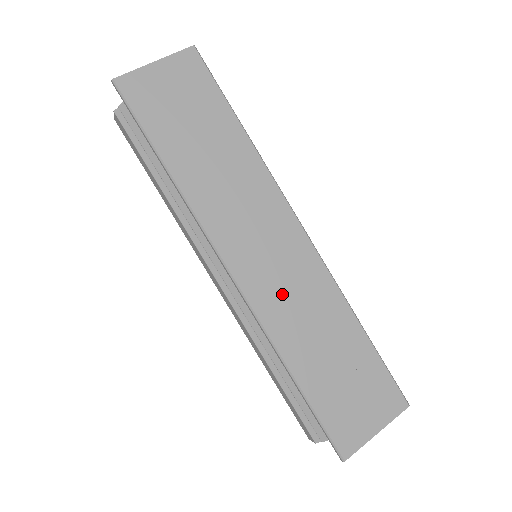
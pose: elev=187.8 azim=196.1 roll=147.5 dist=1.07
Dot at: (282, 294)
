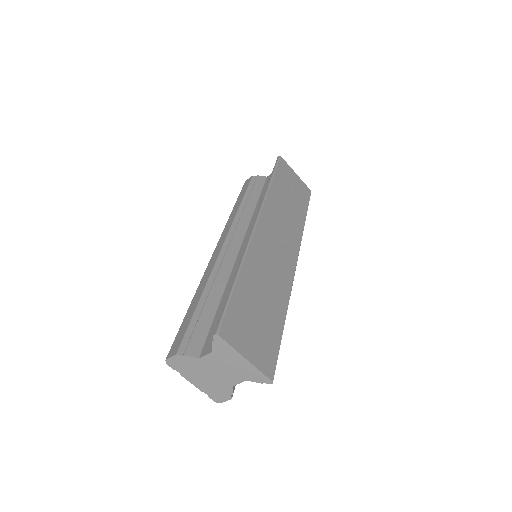
Dot at: (267, 256)
